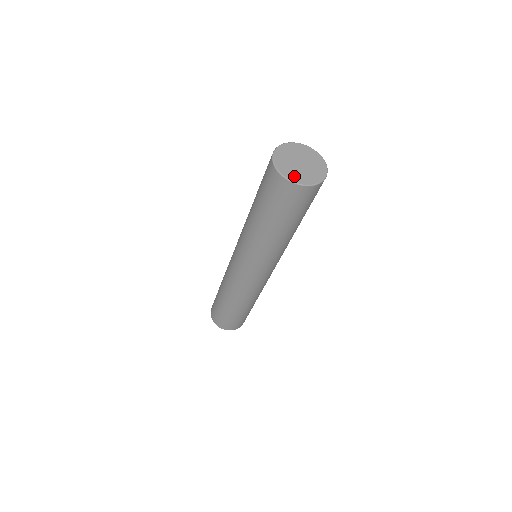
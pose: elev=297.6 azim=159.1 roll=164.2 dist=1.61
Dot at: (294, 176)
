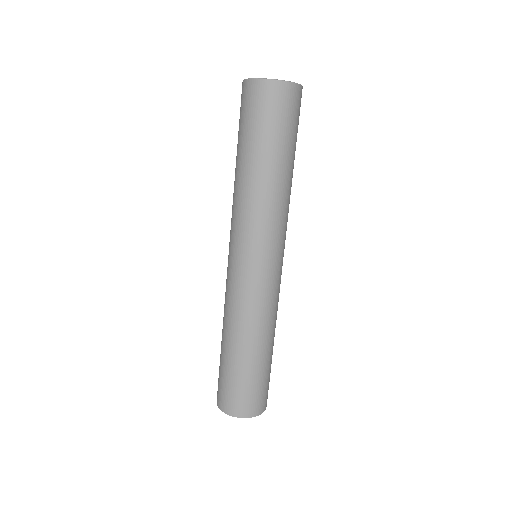
Dot at: occluded
